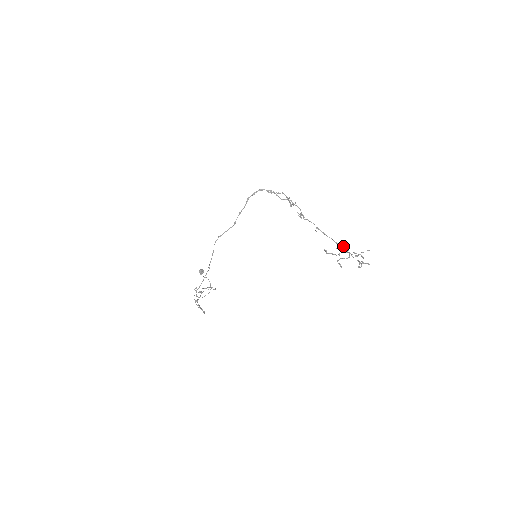
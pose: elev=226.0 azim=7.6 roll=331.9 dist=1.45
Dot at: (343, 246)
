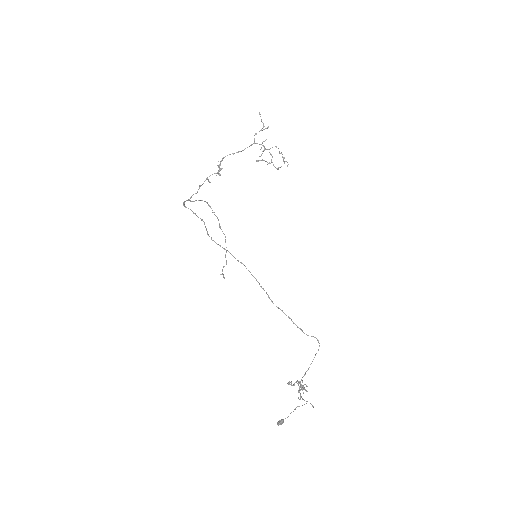
Dot at: (254, 138)
